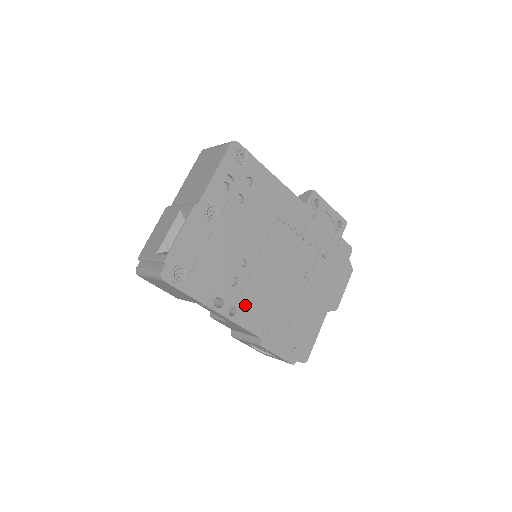
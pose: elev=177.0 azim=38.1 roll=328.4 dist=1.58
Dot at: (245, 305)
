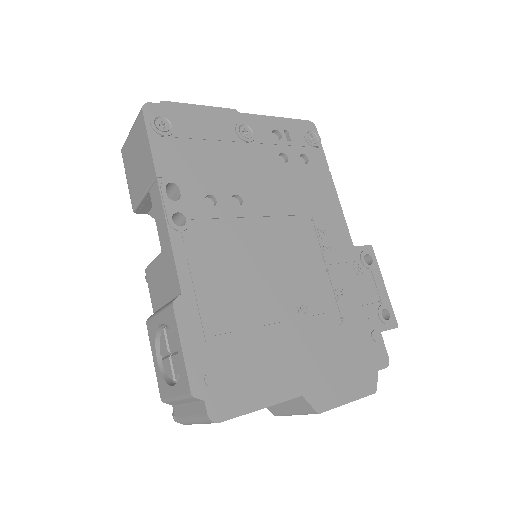
Dot at: (200, 236)
